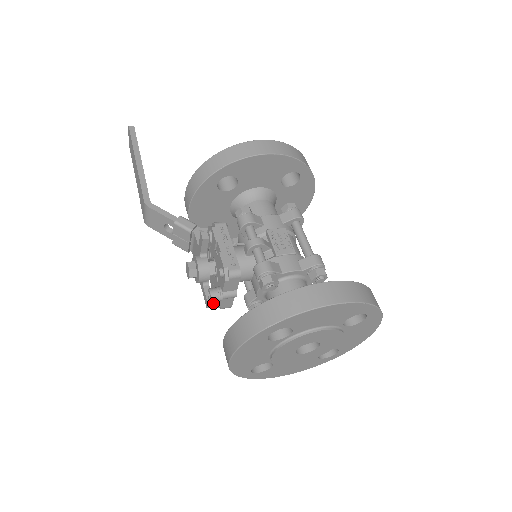
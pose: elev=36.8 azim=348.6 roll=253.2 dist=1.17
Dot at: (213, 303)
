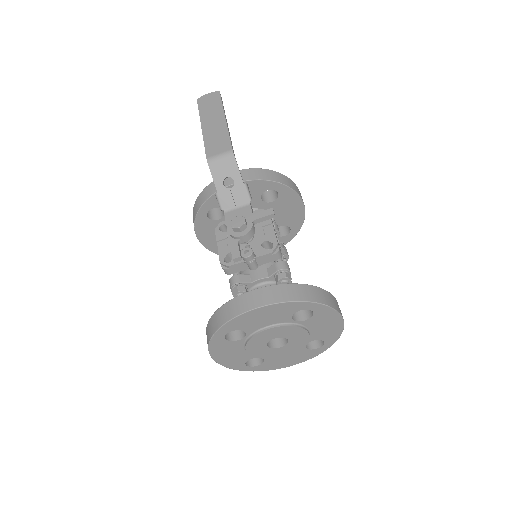
Dot at: occluded
